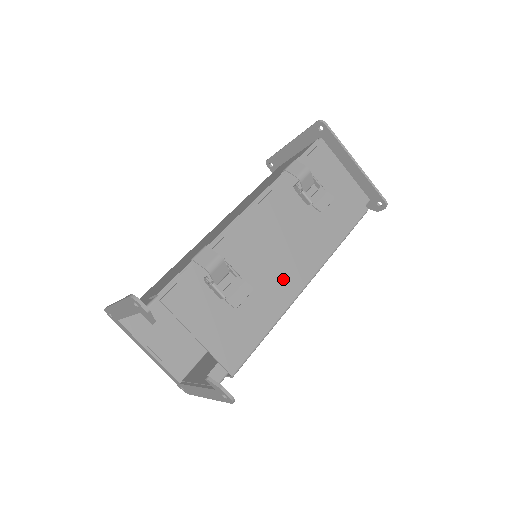
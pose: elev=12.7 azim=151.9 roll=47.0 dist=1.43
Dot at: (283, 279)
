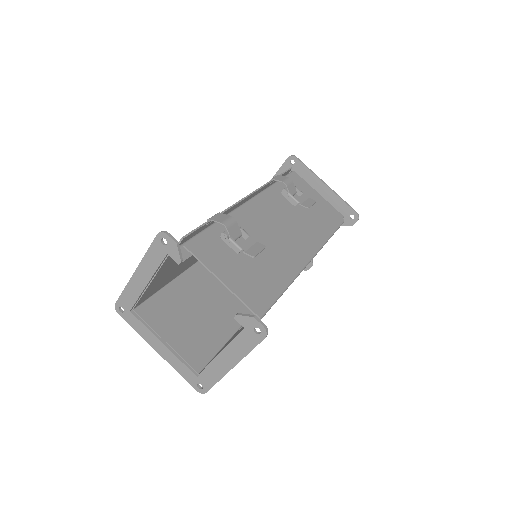
Dot at: (288, 253)
